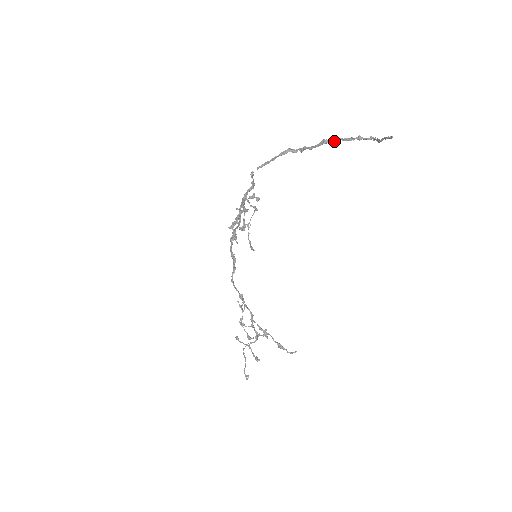
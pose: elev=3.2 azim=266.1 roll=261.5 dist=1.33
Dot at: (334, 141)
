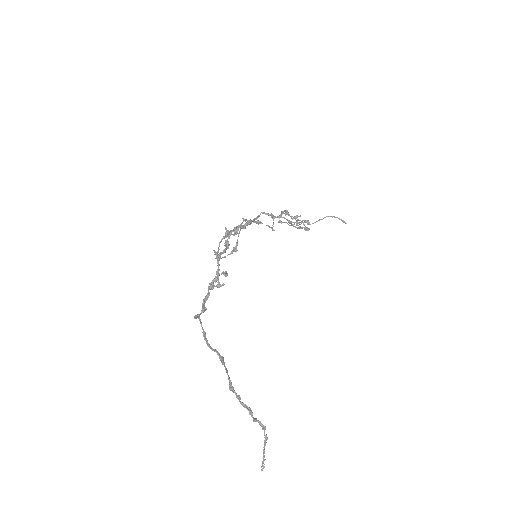
Dot at: (238, 397)
